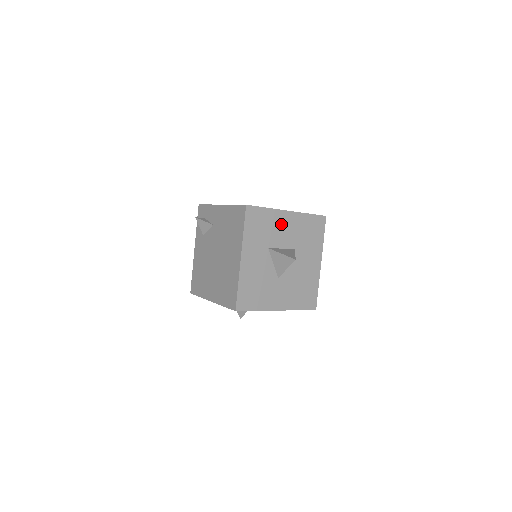
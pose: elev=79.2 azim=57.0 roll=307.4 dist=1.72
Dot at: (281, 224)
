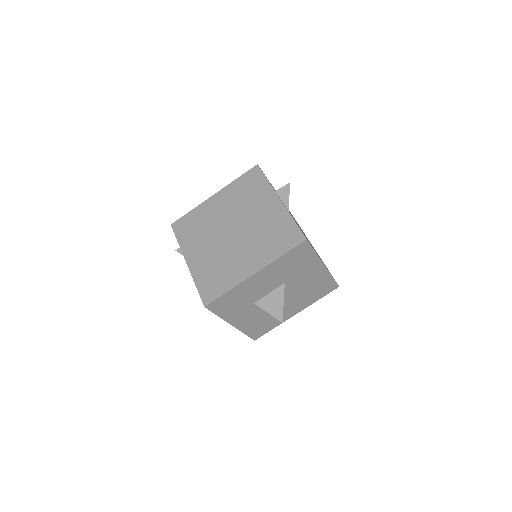
Dot at: (254, 285)
